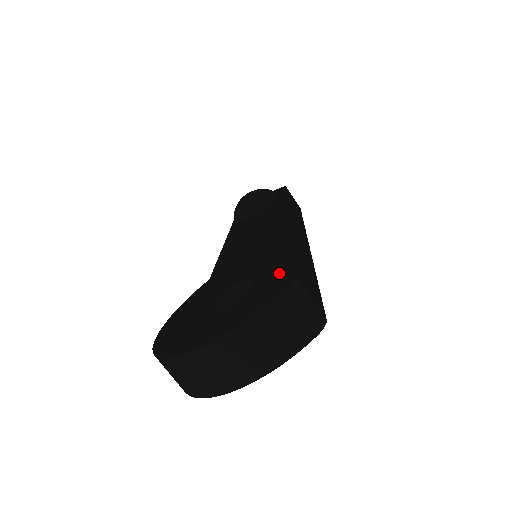
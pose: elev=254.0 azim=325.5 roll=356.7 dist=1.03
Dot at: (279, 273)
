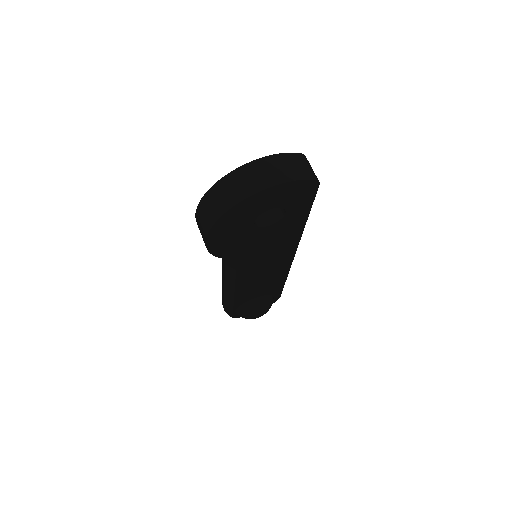
Dot at: occluded
